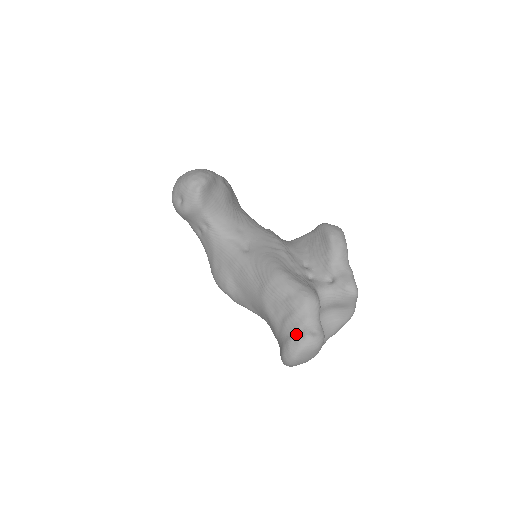
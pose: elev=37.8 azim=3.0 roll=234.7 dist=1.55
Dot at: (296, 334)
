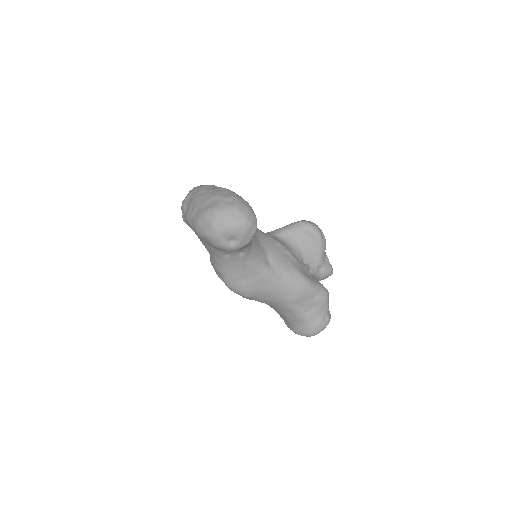
Dot at: (322, 321)
